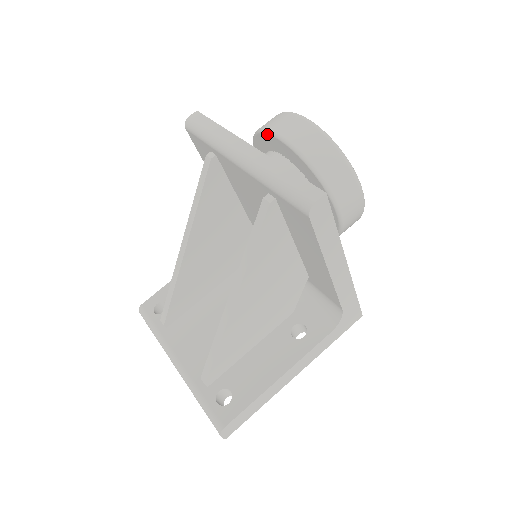
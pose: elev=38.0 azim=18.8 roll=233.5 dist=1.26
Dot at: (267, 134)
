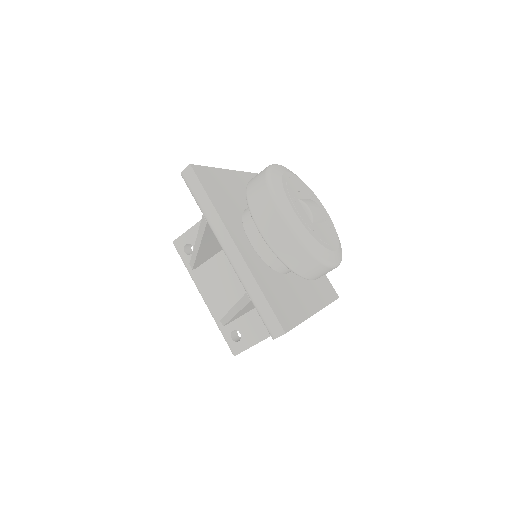
Dot at: (253, 220)
